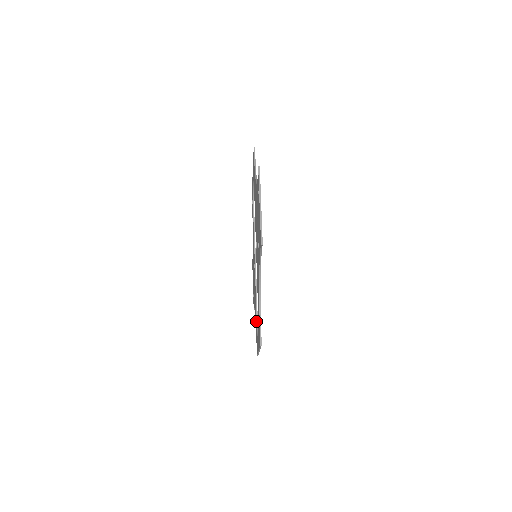
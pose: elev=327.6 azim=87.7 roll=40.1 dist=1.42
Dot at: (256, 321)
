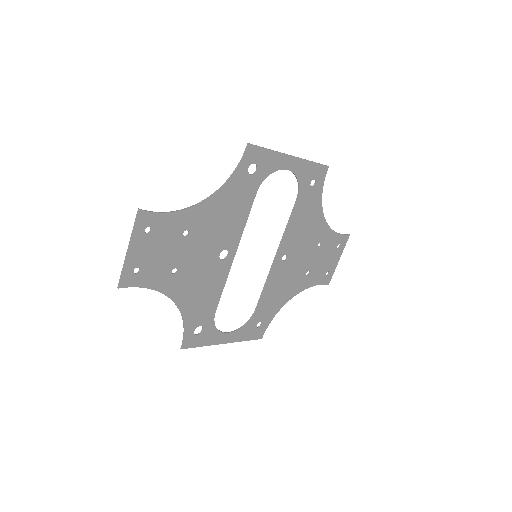
Dot at: (256, 312)
